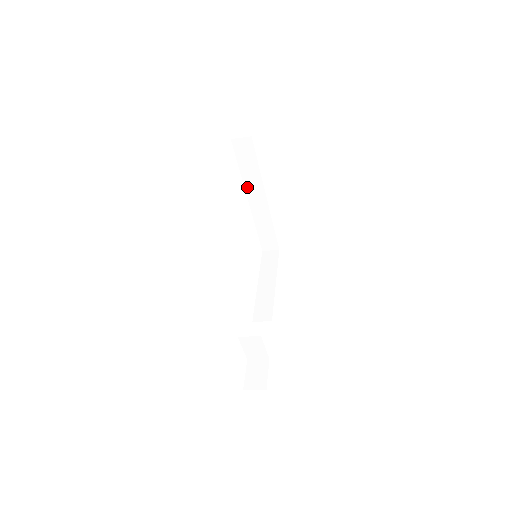
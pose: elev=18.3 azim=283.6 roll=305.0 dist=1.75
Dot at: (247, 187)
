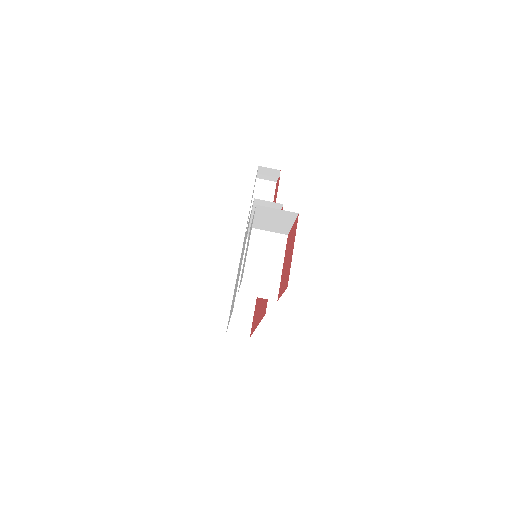
Dot at: occluded
